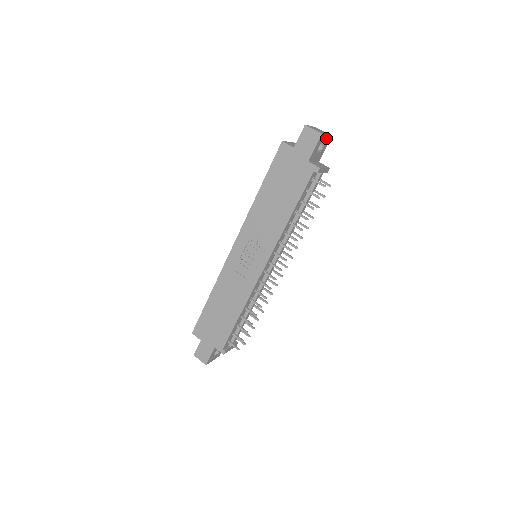
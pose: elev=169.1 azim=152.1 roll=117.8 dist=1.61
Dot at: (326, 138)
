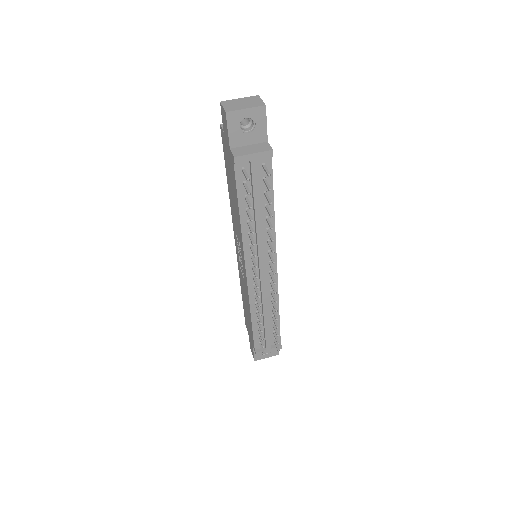
Dot at: (249, 112)
